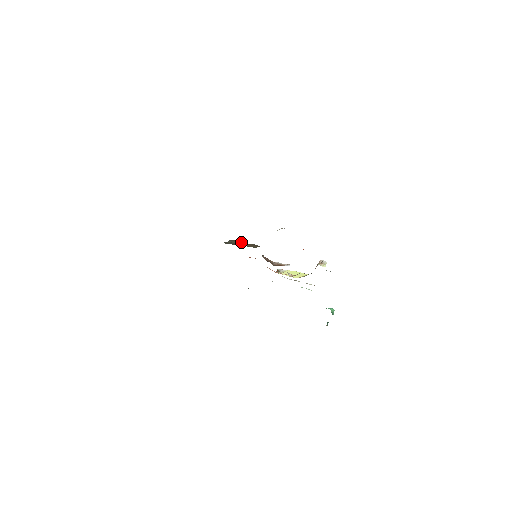
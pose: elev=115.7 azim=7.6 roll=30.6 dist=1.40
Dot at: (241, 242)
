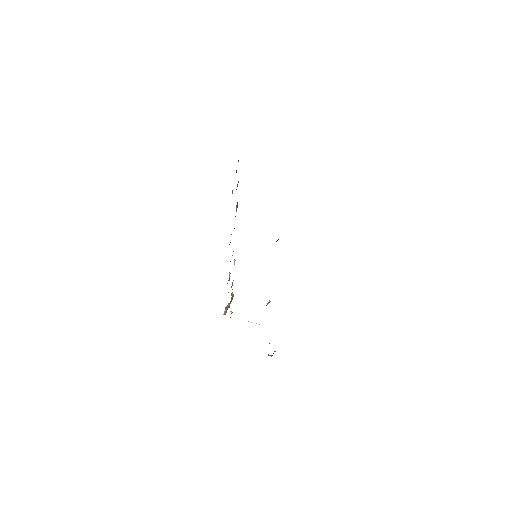
Dot at: occluded
